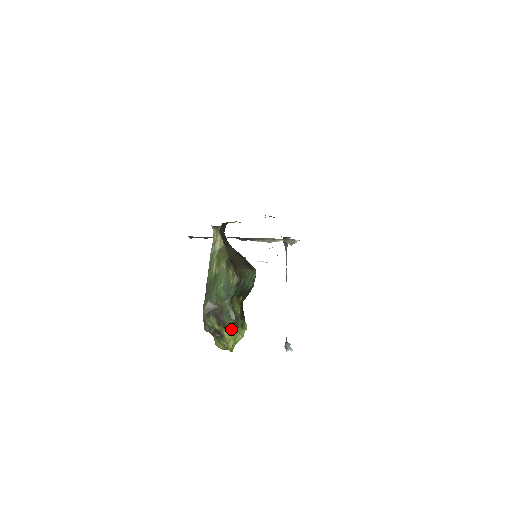
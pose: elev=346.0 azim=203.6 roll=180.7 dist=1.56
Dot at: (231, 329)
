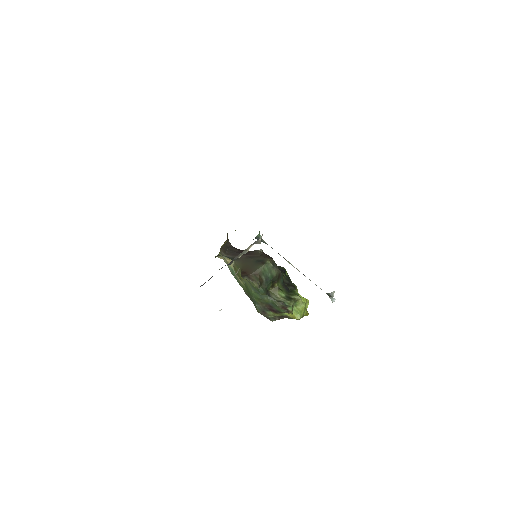
Dot at: (286, 311)
